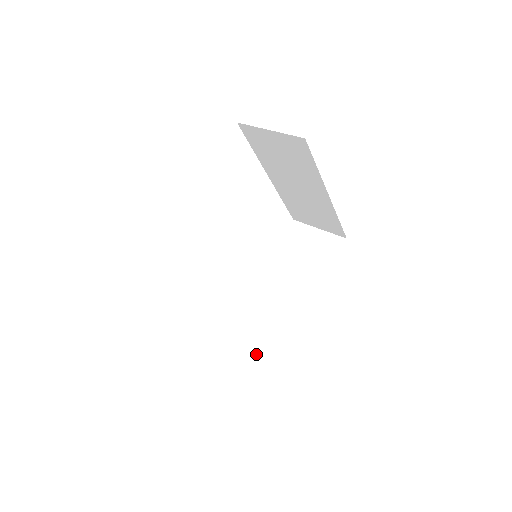
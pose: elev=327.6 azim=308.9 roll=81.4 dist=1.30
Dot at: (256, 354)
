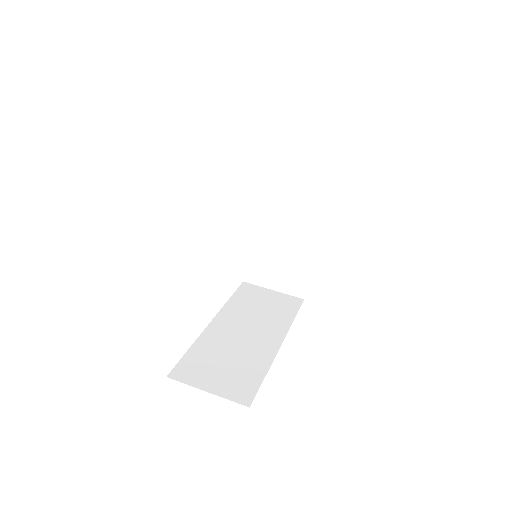
Dot at: (282, 289)
